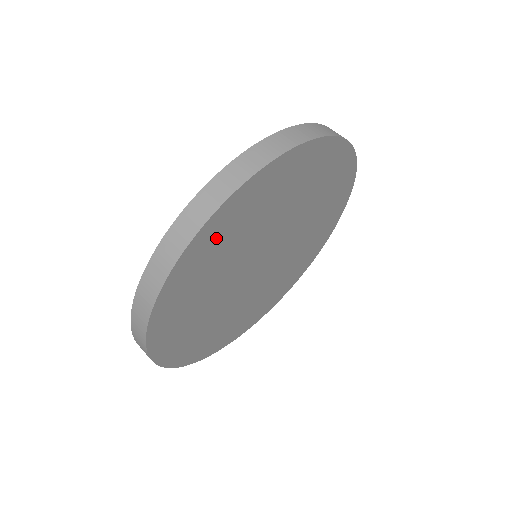
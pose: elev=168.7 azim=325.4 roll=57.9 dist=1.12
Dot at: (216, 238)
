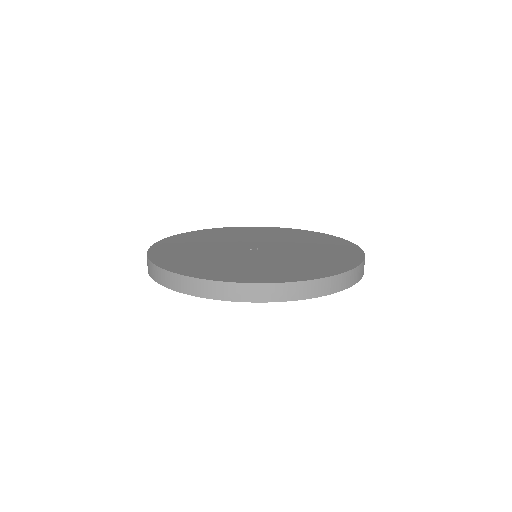
Dot at: occluded
